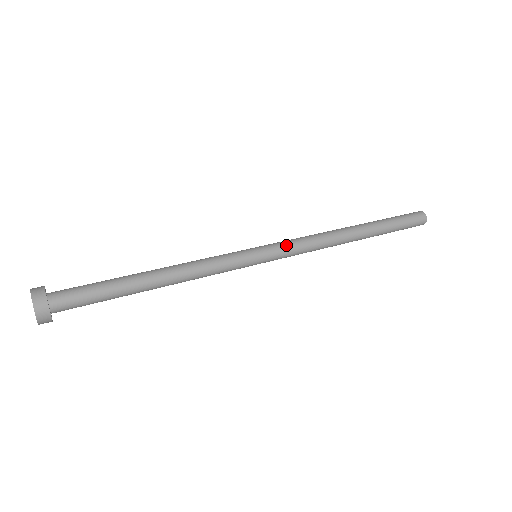
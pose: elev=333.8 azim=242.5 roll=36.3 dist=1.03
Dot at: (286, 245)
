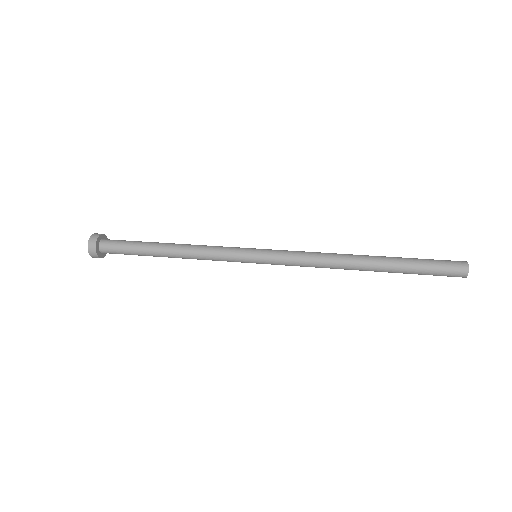
Dot at: (283, 260)
